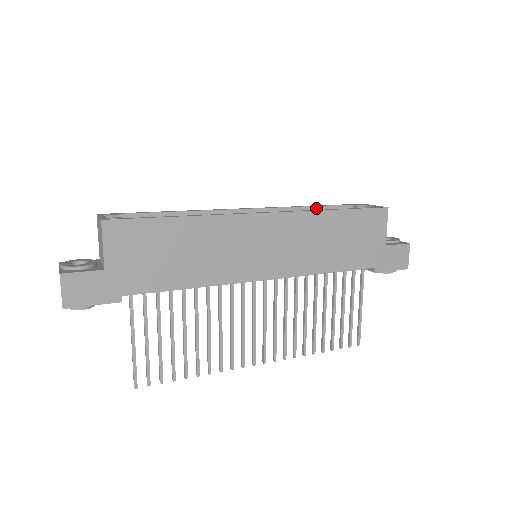
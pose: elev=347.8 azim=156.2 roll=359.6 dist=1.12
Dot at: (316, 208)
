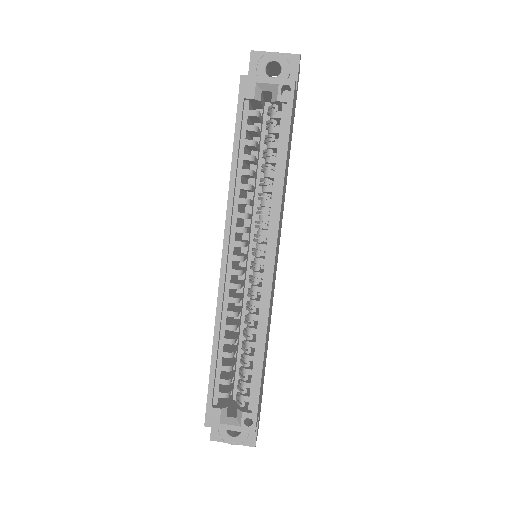
Dot at: (237, 160)
